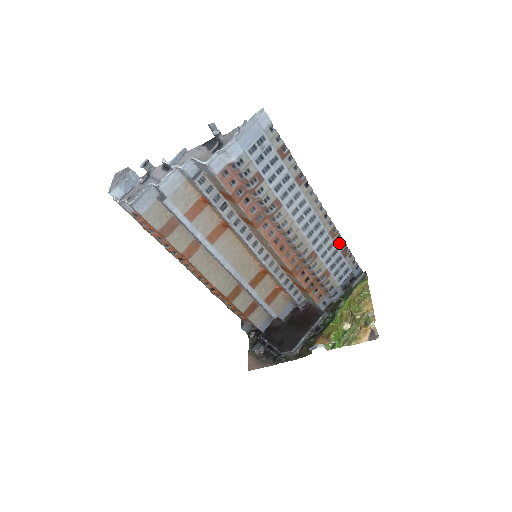
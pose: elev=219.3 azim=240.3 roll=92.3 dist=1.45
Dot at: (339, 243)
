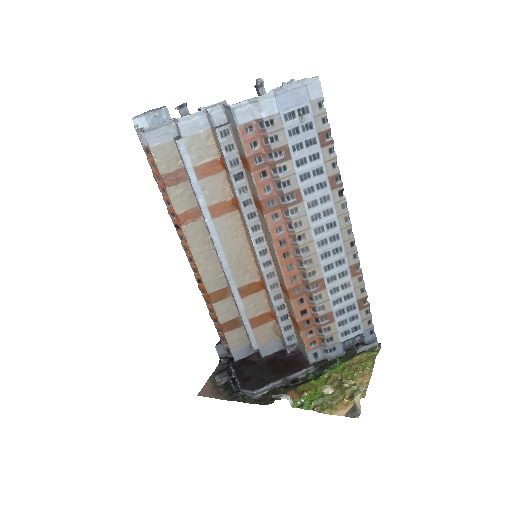
Dot at: (358, 287)
